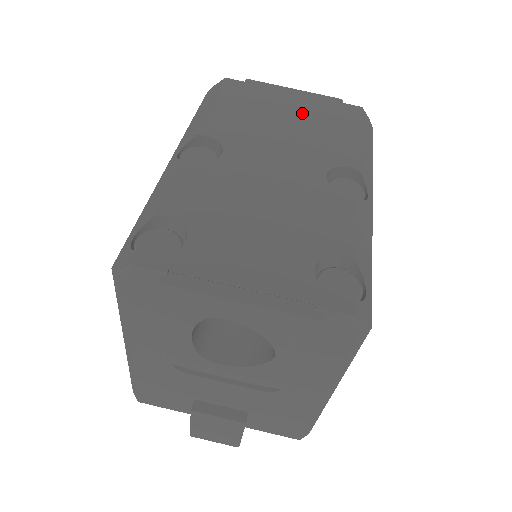
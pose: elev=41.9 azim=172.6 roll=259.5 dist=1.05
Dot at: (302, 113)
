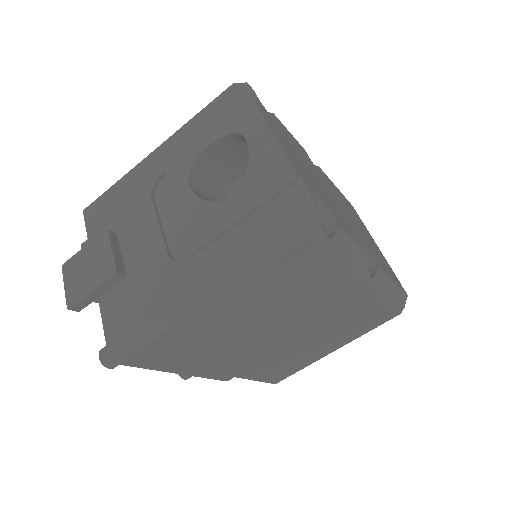
Dot at: (374, 246)
